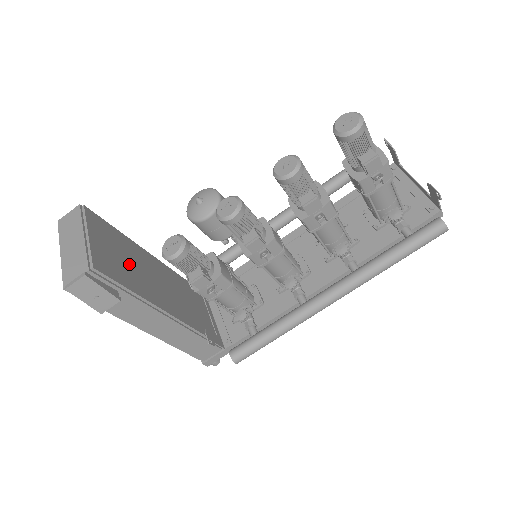
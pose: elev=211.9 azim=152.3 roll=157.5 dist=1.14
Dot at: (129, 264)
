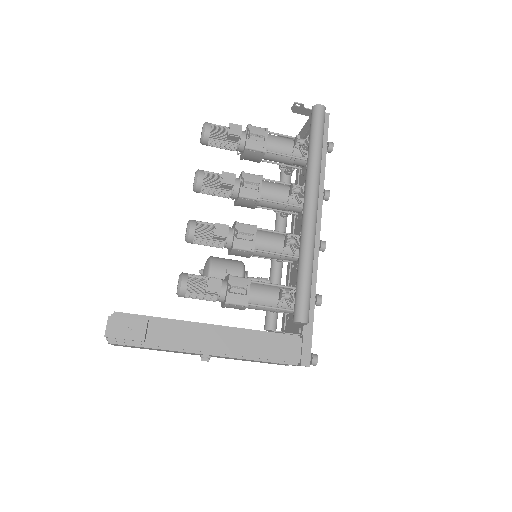
Dot at: occluded
